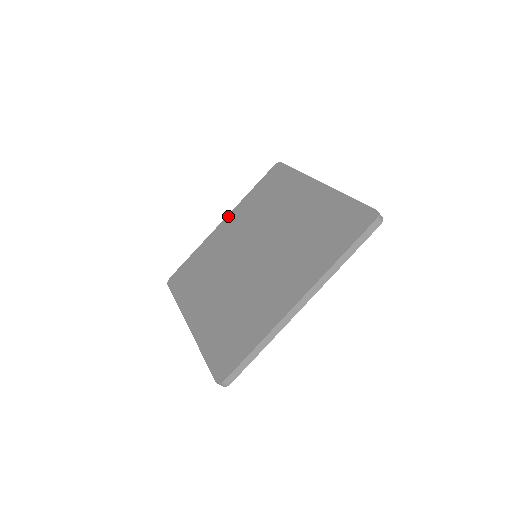
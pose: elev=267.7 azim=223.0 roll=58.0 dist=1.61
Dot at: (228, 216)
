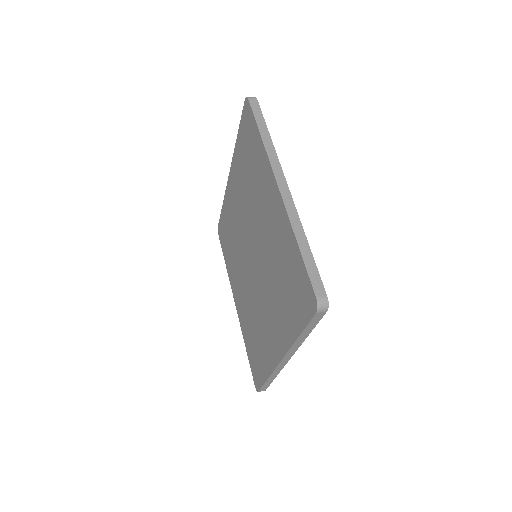
Dot at: (230, 170)
